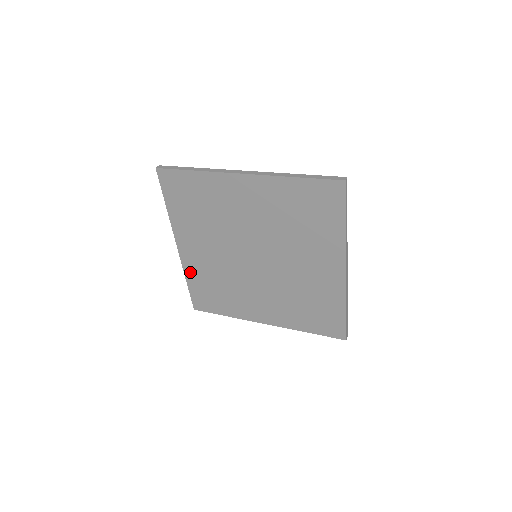
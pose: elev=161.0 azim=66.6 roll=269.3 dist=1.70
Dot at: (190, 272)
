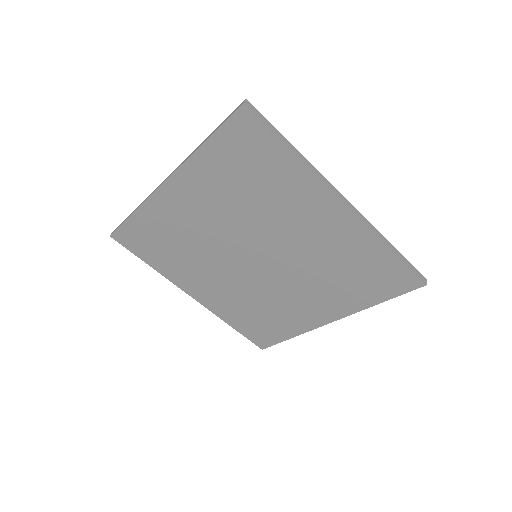
Dot at: (224, 314)
